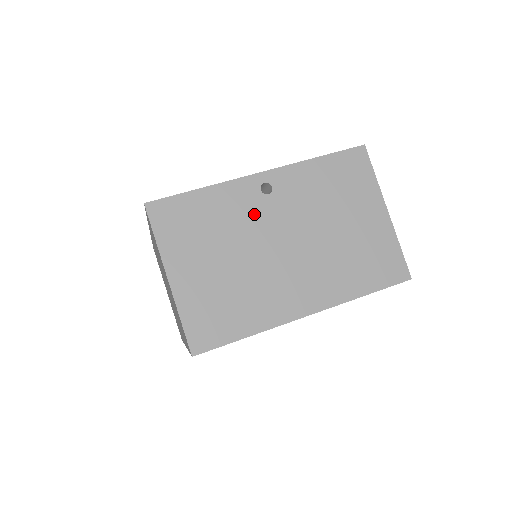
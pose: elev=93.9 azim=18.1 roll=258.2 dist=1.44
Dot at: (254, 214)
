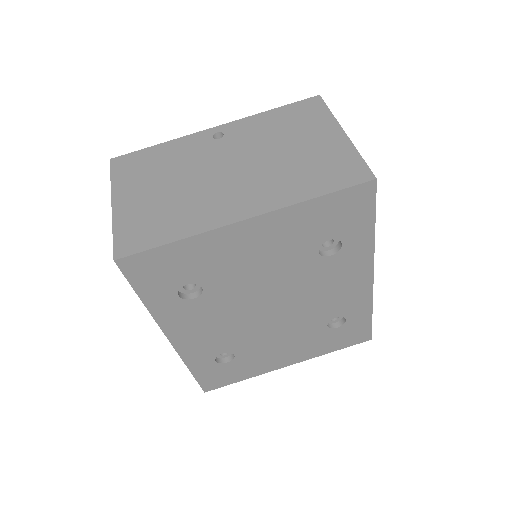
Dot at: (203, 153)
